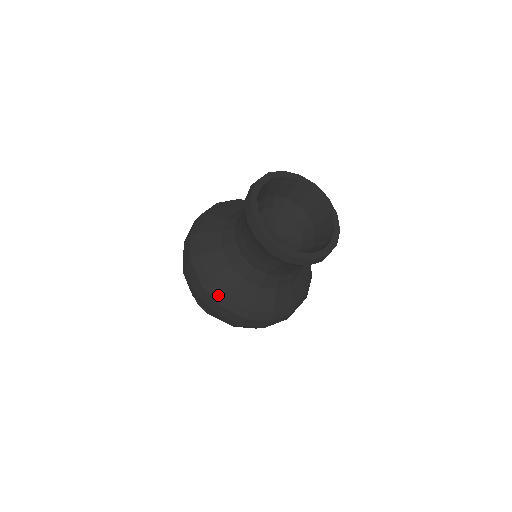
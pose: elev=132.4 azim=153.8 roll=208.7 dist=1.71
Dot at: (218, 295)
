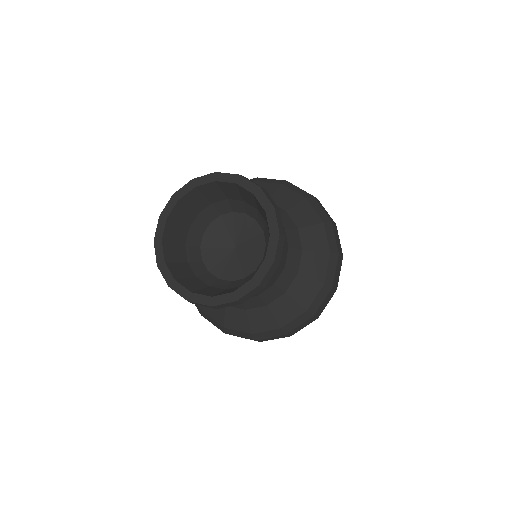
Dot at: (216, 324)
